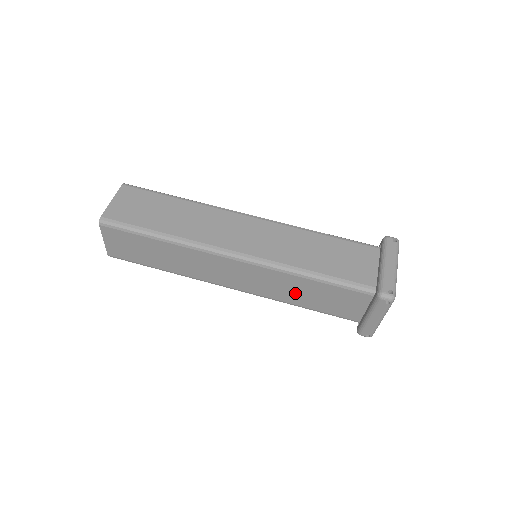
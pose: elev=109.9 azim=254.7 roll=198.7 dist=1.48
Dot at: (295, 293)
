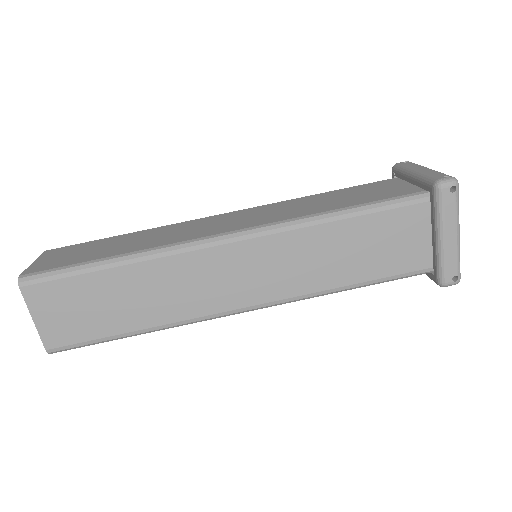
Dot at: occluded
